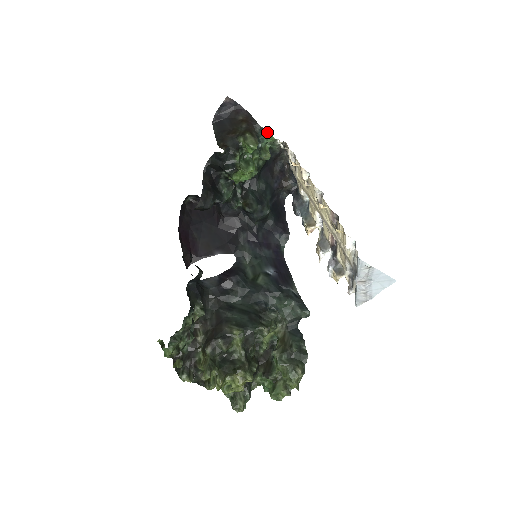
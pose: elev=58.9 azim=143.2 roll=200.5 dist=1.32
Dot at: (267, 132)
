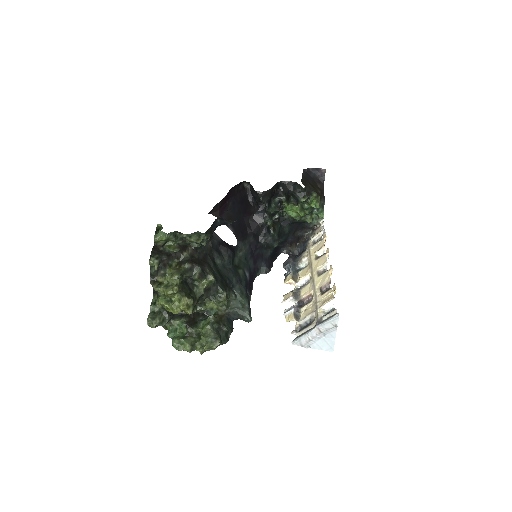
Dot at: (323, 210)
